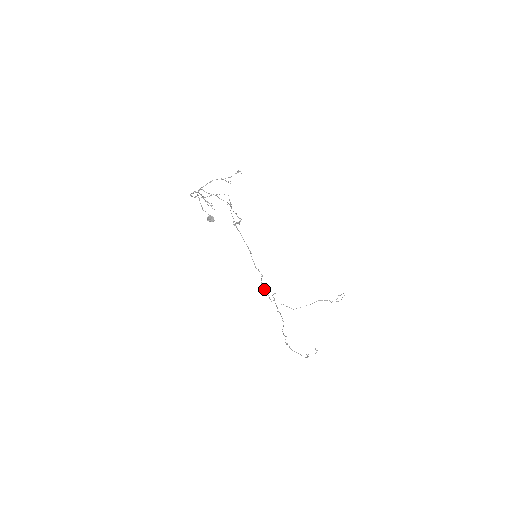
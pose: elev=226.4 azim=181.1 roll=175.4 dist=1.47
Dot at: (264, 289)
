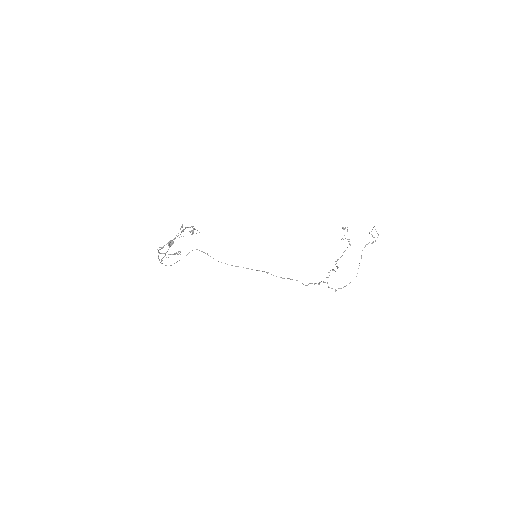
Dot at: occluded
